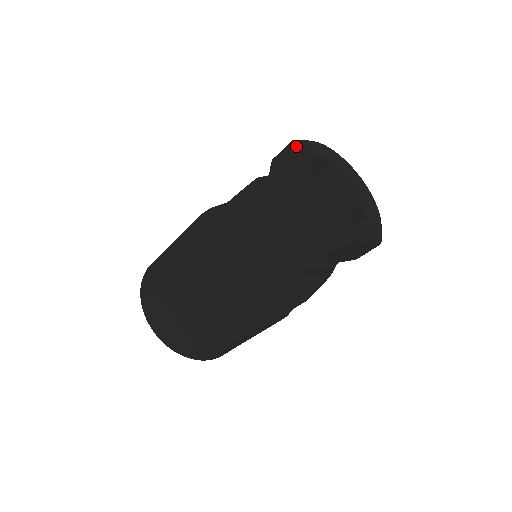
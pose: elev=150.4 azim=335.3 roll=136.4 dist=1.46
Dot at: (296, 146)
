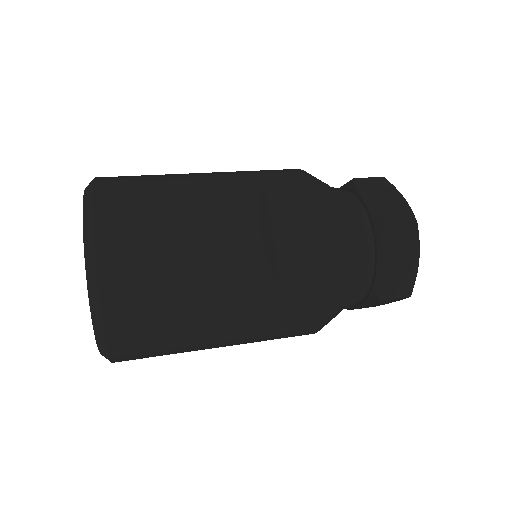
Dot at: occluded
